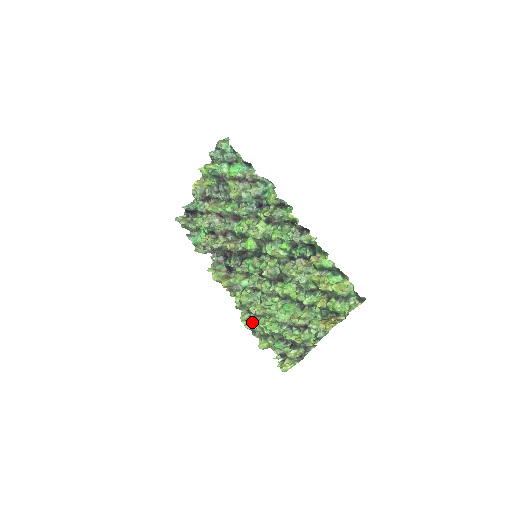
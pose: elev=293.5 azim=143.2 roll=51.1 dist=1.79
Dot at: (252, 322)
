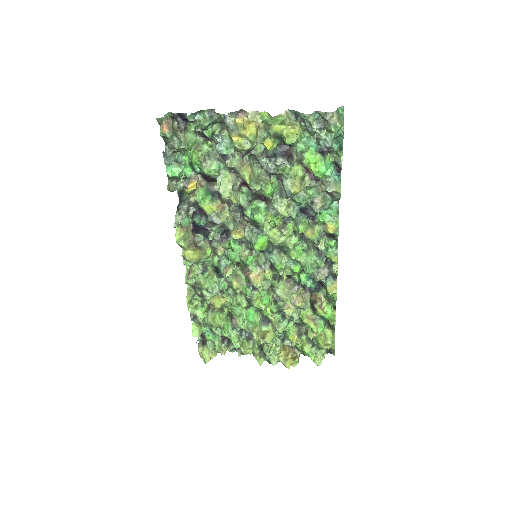
Dot at: (199, 308)
